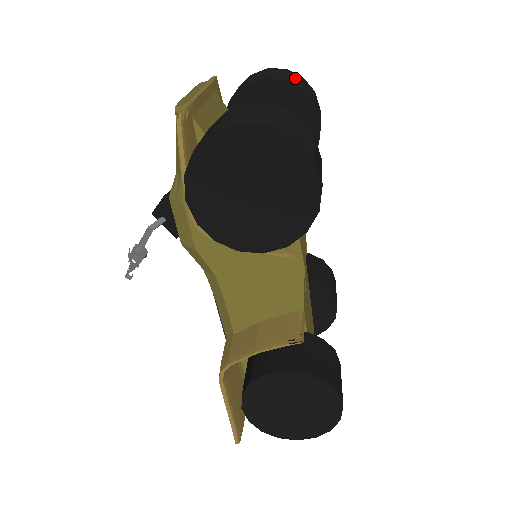
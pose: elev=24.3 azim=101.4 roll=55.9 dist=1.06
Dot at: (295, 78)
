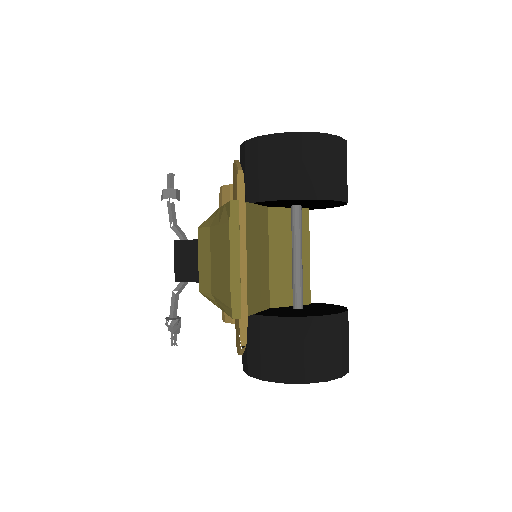
Dot at: (333, 165)
